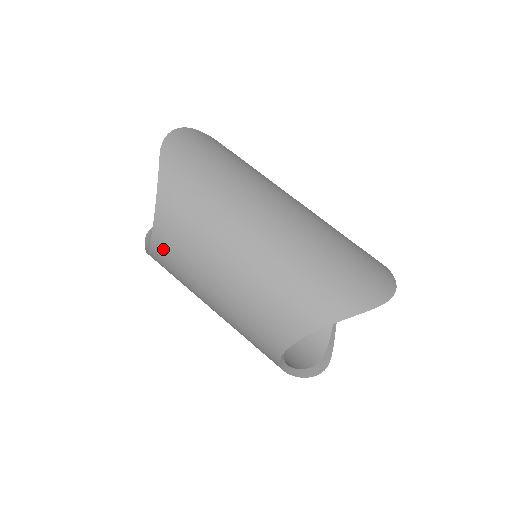
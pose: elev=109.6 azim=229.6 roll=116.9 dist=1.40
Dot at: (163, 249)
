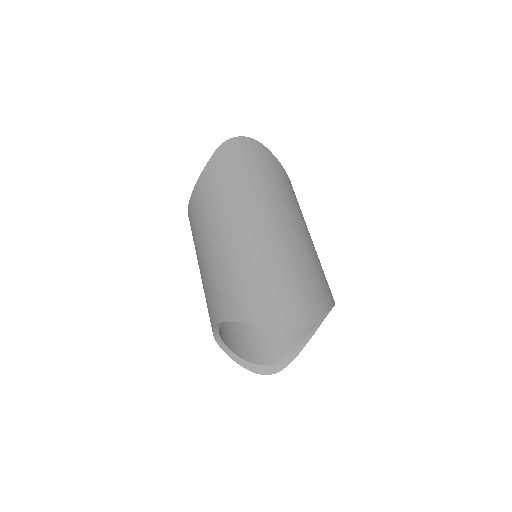
Dot at: (190, 218)
